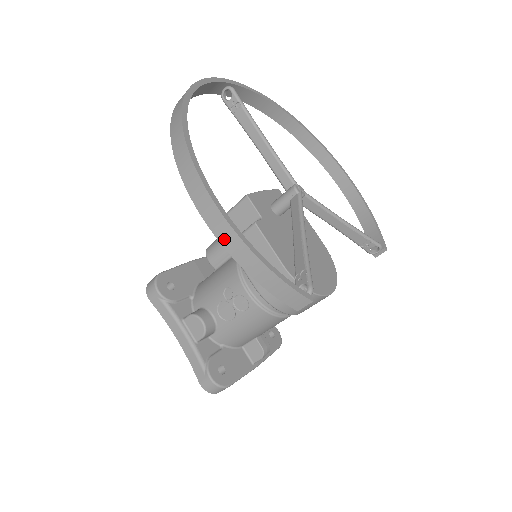
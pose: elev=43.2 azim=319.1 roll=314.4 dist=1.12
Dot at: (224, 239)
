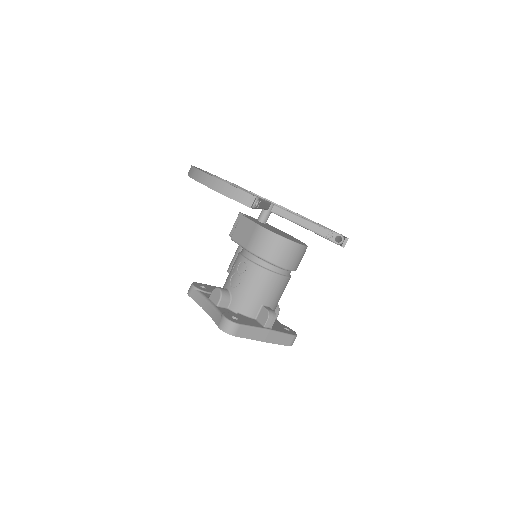
Dot at: (205, 182)
